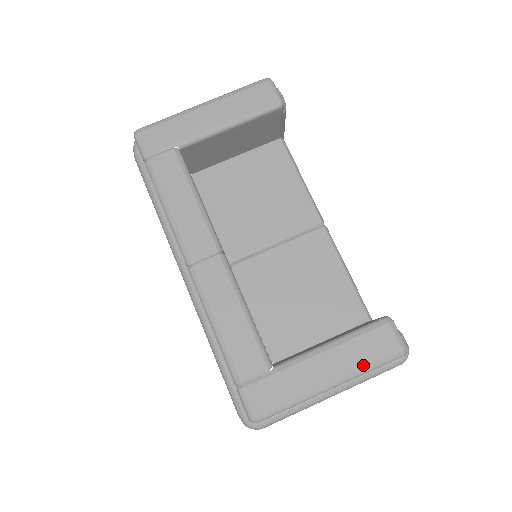
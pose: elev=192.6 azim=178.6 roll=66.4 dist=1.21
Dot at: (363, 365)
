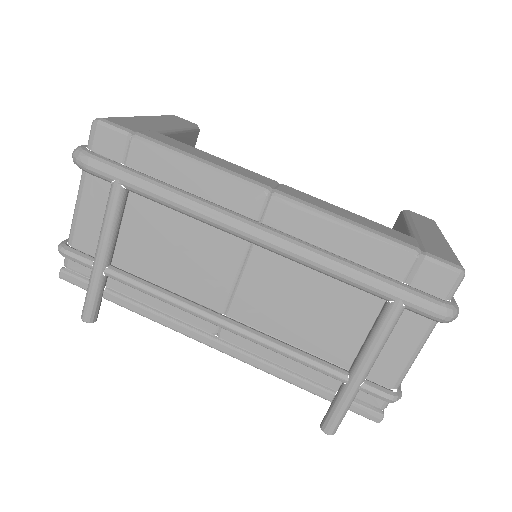
Dot at: (436, 228)
